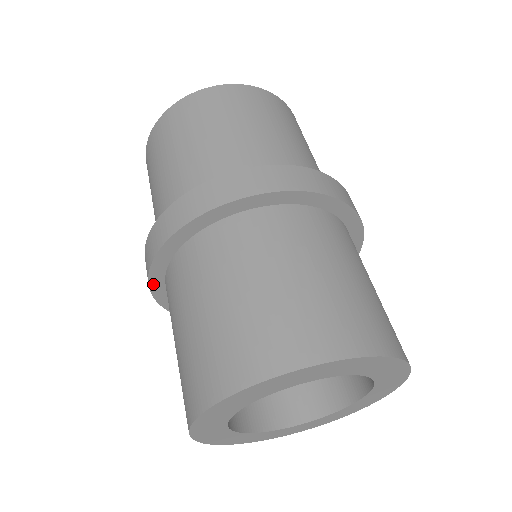
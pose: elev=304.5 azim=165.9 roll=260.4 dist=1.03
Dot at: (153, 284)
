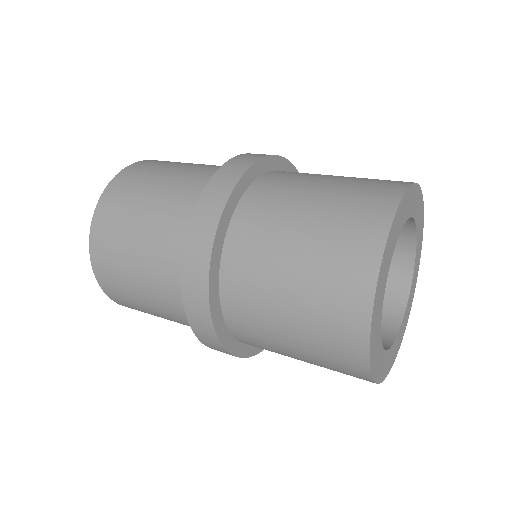
Dot at: (222, 221)
